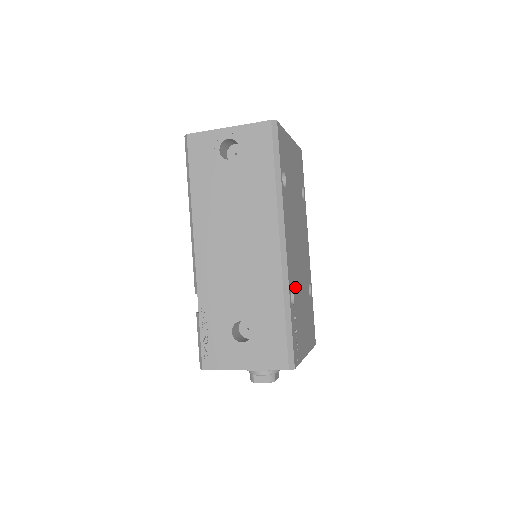
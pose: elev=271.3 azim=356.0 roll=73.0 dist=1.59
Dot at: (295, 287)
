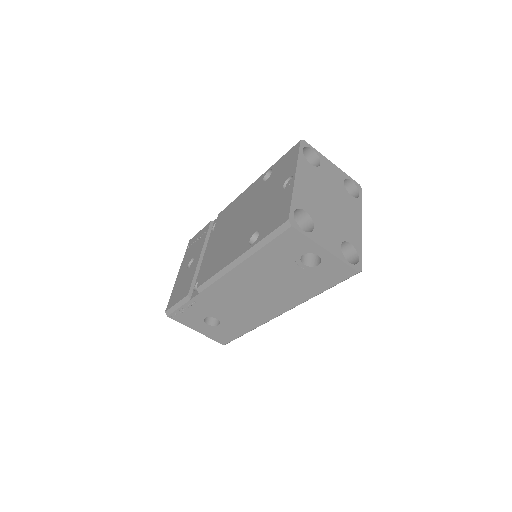
Dot at: occluded
